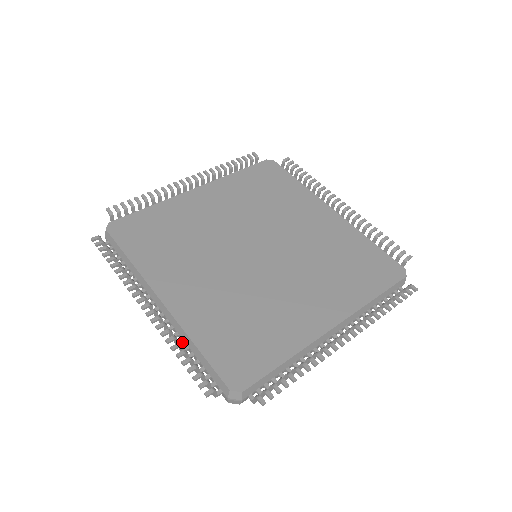
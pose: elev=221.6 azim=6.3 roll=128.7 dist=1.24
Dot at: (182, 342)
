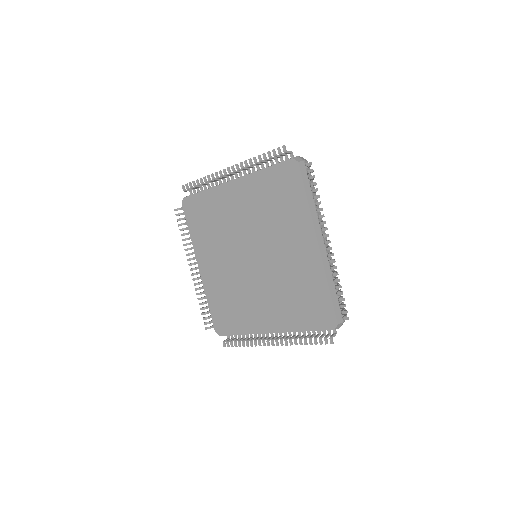
Dot at: occluded
